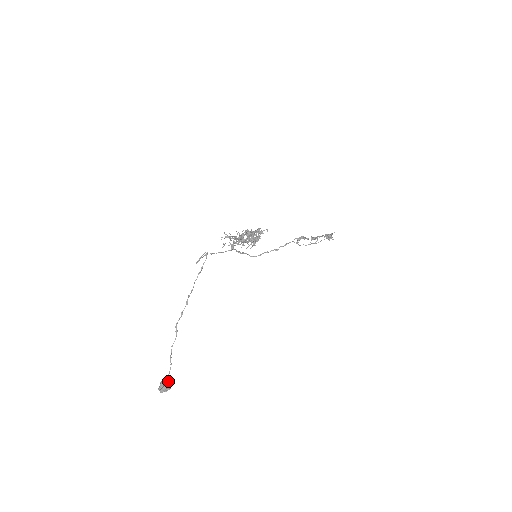
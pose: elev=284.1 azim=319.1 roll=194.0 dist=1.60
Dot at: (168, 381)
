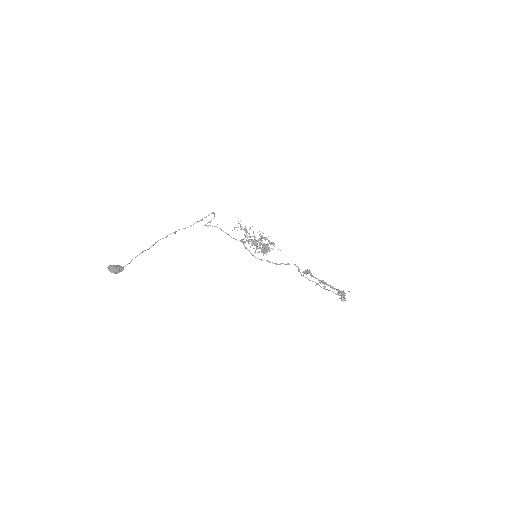
Dot at: (119, 266)
